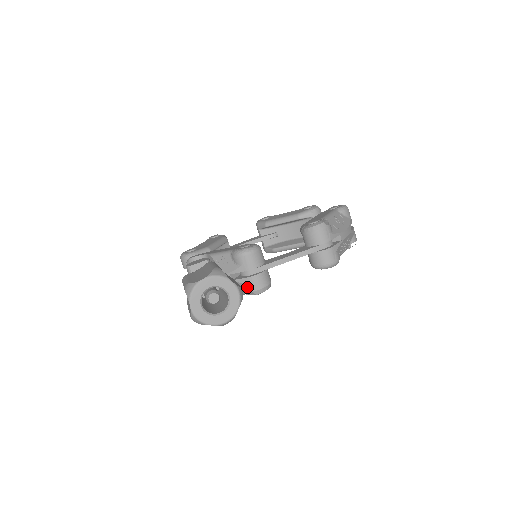
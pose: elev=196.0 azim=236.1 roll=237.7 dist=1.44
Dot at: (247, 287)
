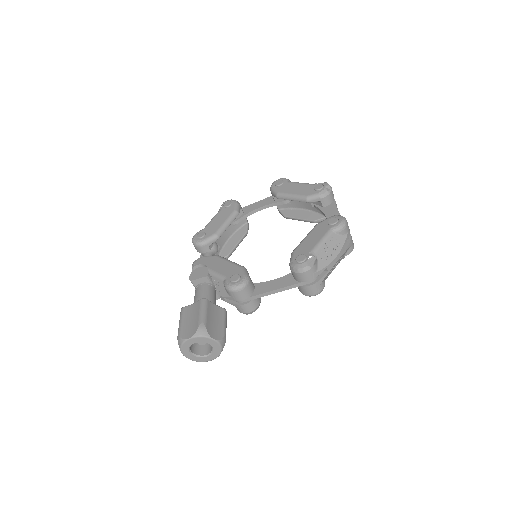
Dot at: (238, 309)
